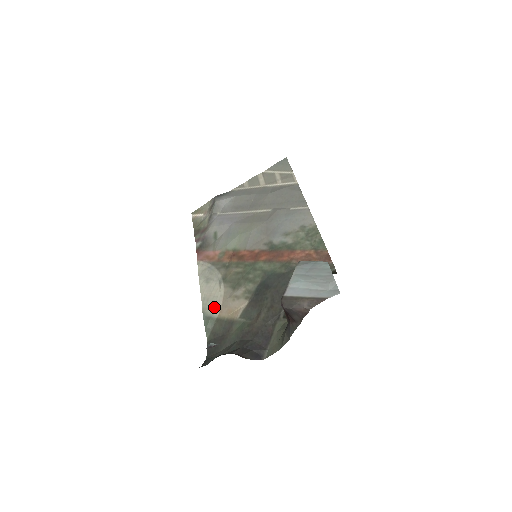
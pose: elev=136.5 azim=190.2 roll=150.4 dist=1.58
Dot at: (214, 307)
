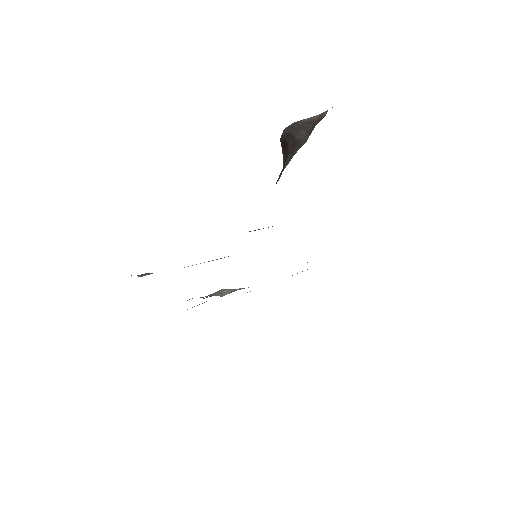
Dot at: occluded
